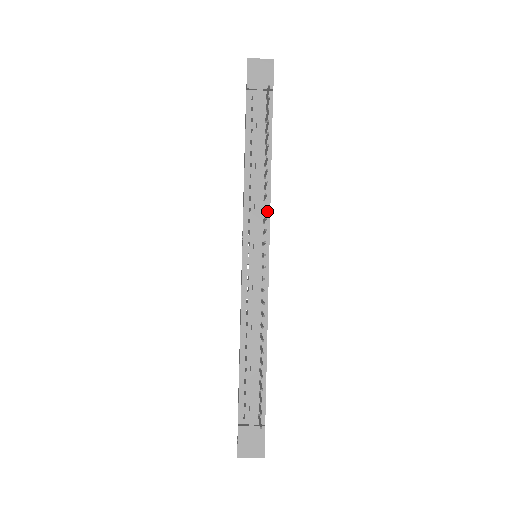
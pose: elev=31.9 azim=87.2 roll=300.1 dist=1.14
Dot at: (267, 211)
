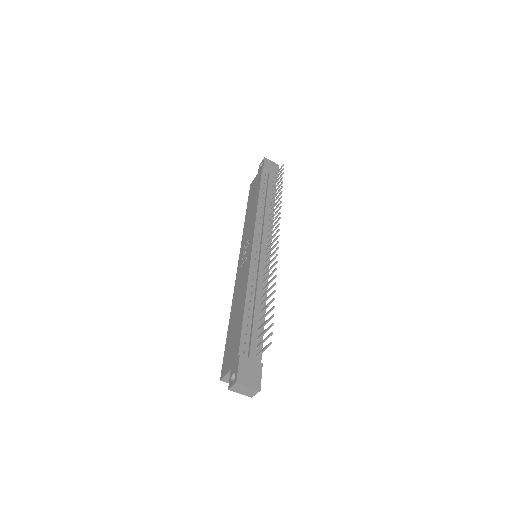
Dot at: occluded
